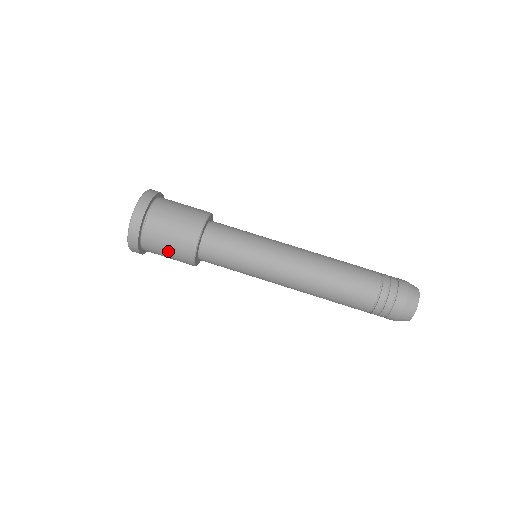
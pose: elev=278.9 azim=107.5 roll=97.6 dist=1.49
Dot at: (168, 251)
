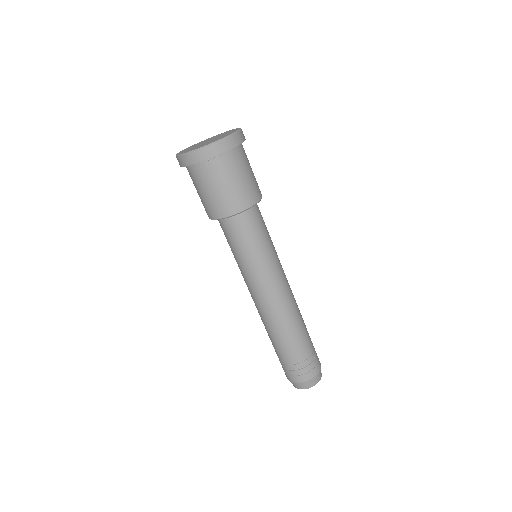
Dot at: occluded
